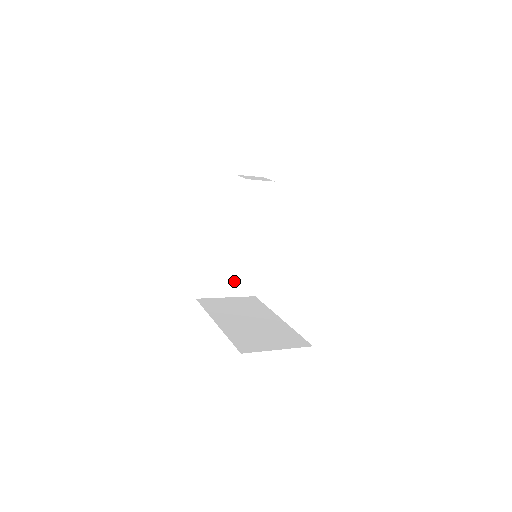
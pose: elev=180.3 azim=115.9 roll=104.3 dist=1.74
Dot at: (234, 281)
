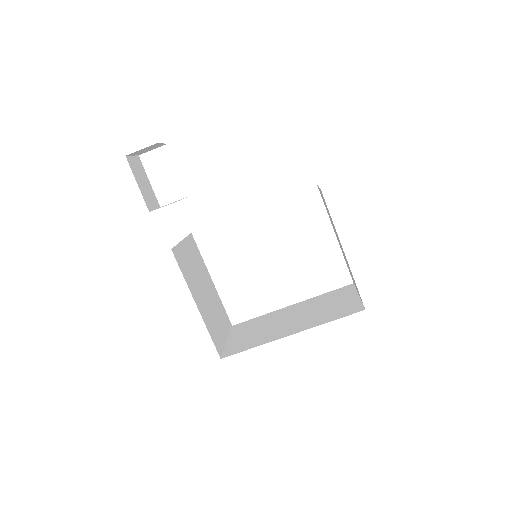
Dot at: (220, 320)
